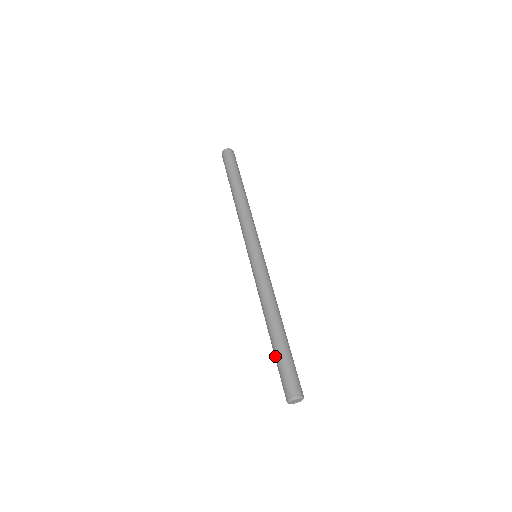
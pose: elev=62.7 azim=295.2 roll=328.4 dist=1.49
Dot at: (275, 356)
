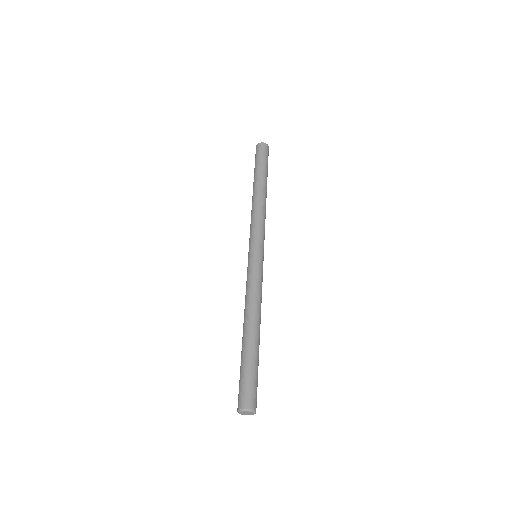
Dot at: (241, 362)
